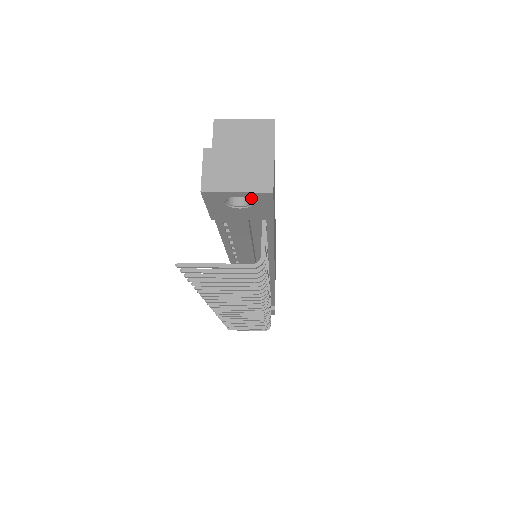
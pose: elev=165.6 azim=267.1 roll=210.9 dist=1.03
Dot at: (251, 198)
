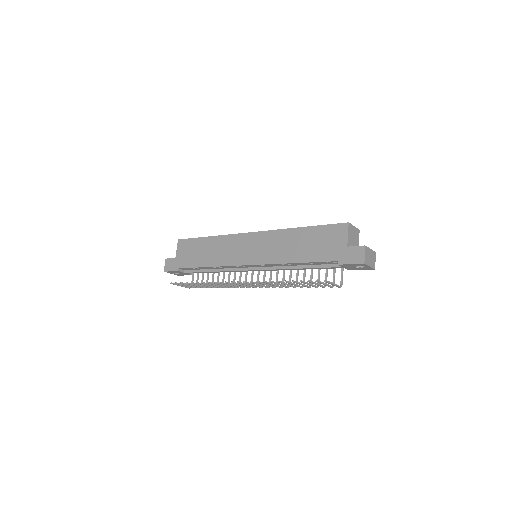
Dot at: (367, 268)
